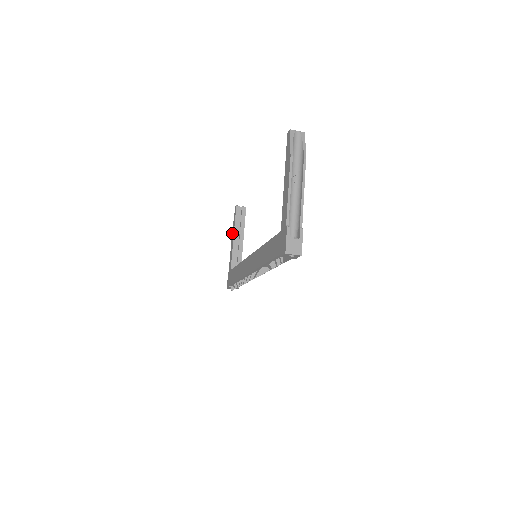
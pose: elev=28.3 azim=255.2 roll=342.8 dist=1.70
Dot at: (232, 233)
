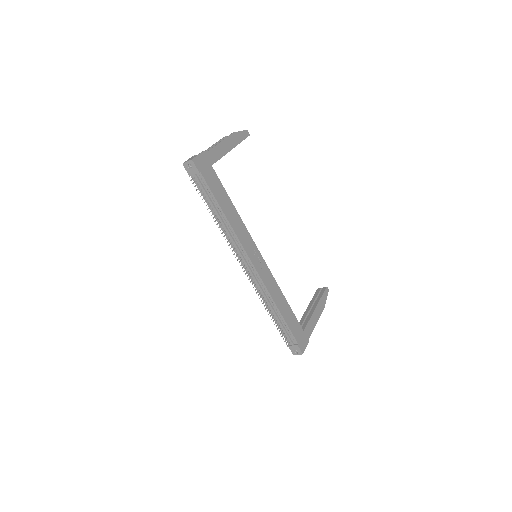
Dot at: occluded
